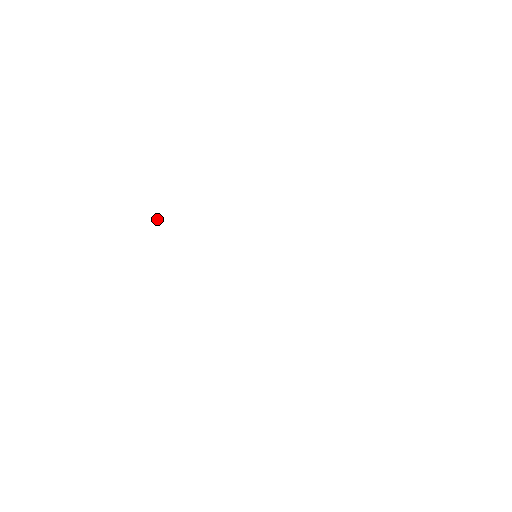
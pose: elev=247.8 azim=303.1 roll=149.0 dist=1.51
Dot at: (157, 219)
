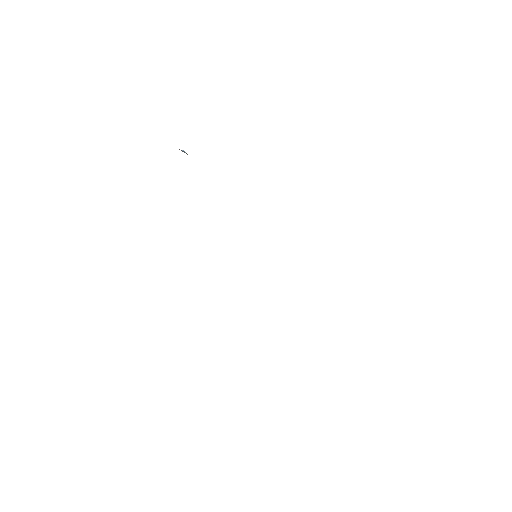
Dot at: occluded
